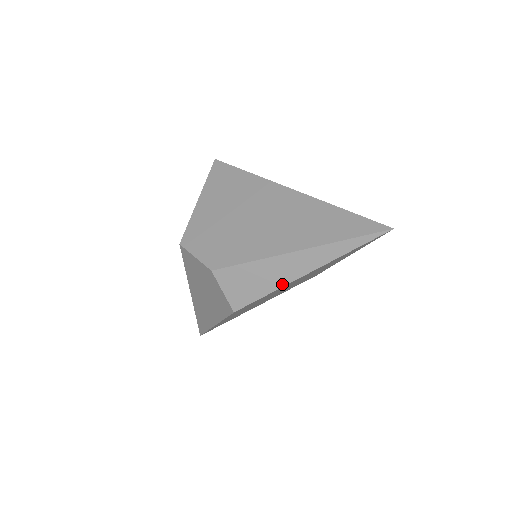
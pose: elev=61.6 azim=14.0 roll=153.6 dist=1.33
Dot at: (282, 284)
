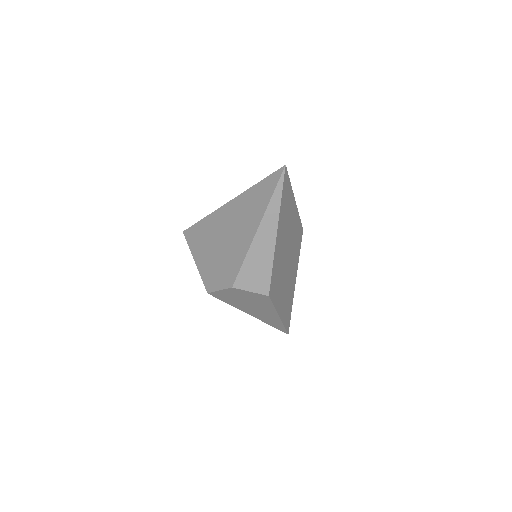
Dot at: (272, 254)
